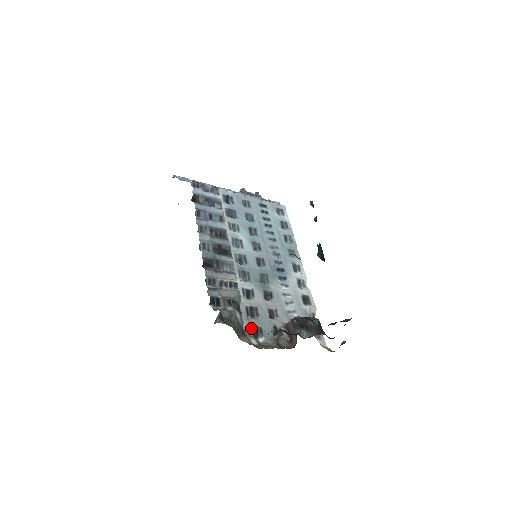
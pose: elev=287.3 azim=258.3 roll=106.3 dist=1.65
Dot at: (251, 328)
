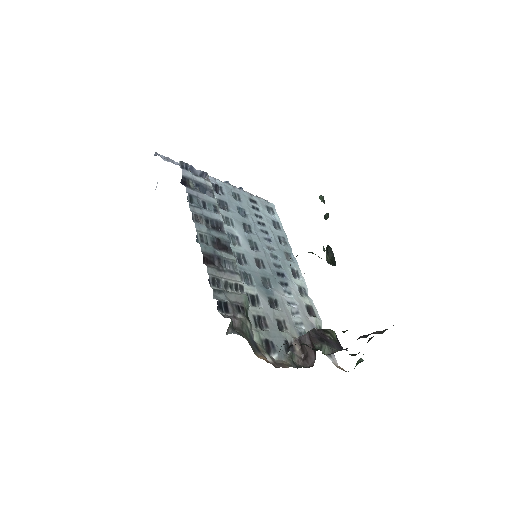
Dot at: (262, 342)
